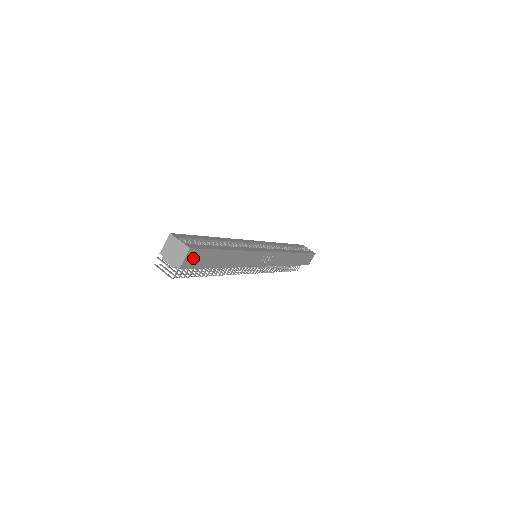
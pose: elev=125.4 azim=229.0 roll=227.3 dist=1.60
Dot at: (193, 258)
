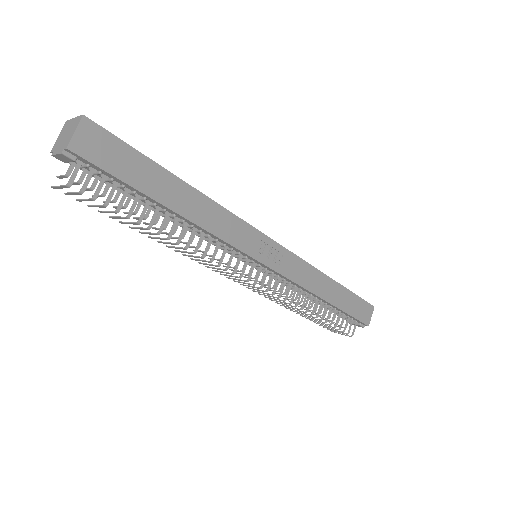
Dot at: (96, 144)
